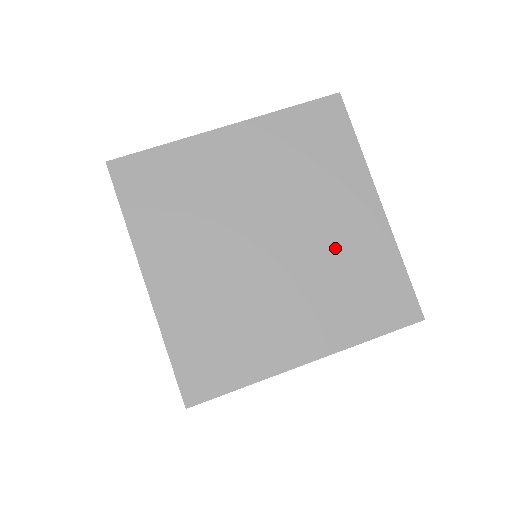
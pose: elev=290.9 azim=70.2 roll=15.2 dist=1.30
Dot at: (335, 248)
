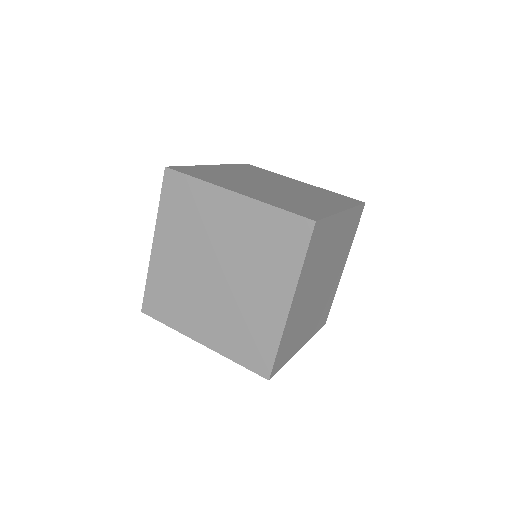
Dot at: (248, 306)
